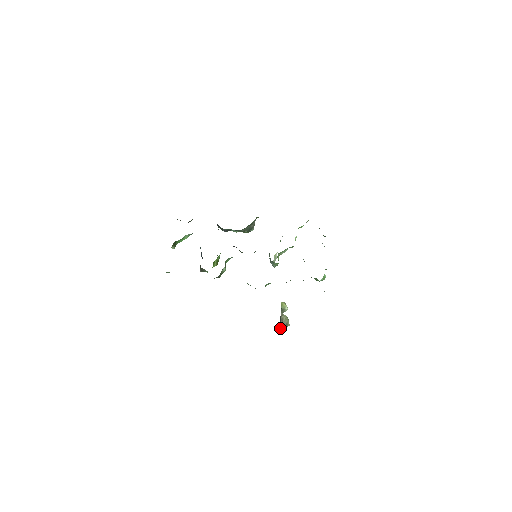
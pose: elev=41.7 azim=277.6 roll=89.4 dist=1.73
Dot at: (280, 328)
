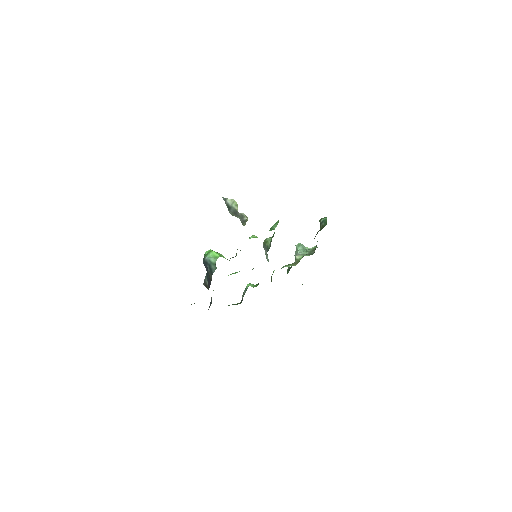
Dot at: (224, 198)
